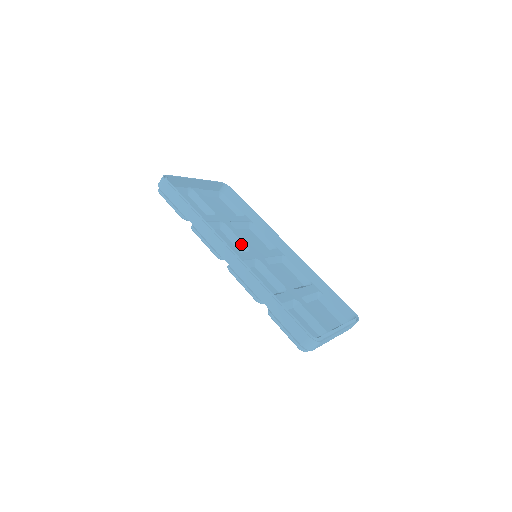
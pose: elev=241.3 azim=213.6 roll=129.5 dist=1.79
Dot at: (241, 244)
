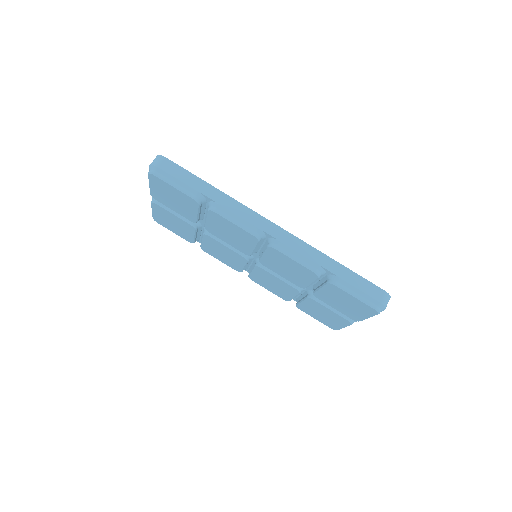
Dot at: occluded
